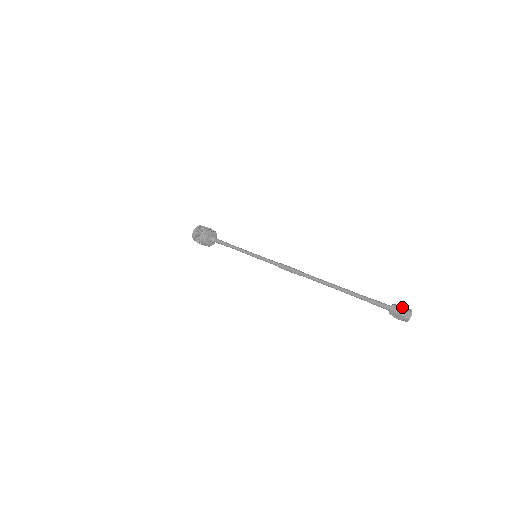
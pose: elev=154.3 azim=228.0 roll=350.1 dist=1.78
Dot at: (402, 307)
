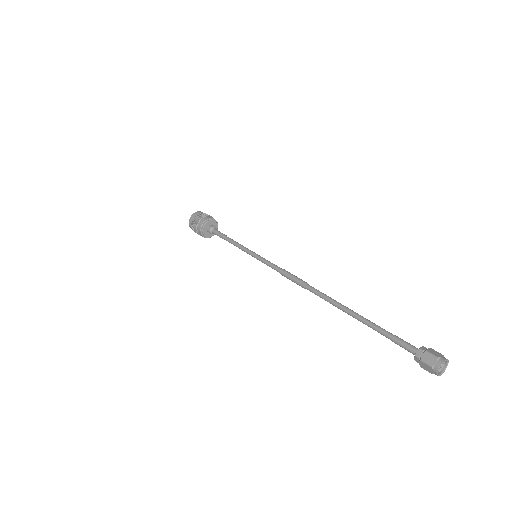
Dot at: (433, 355)
